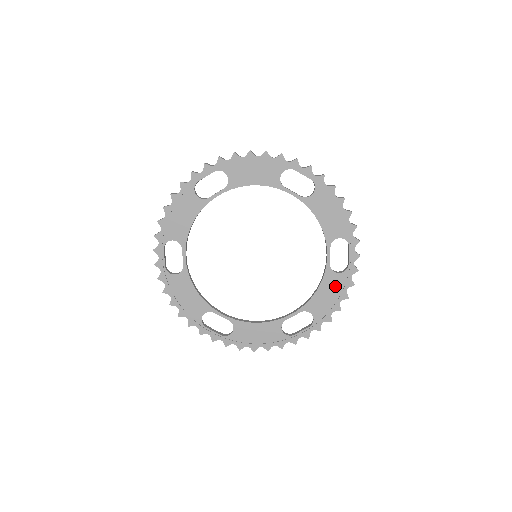
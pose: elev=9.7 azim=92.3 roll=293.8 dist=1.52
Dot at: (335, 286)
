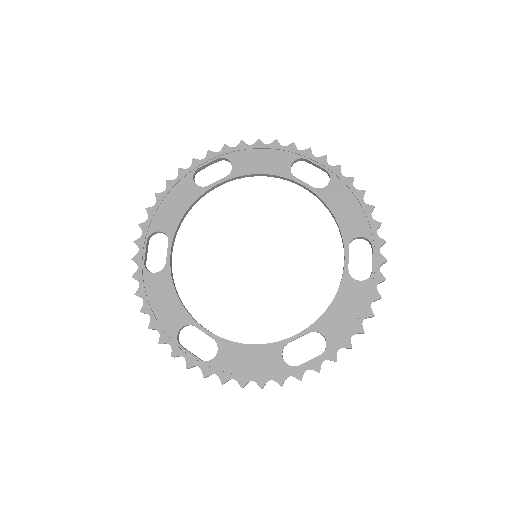
Dot at: (355, 298)
